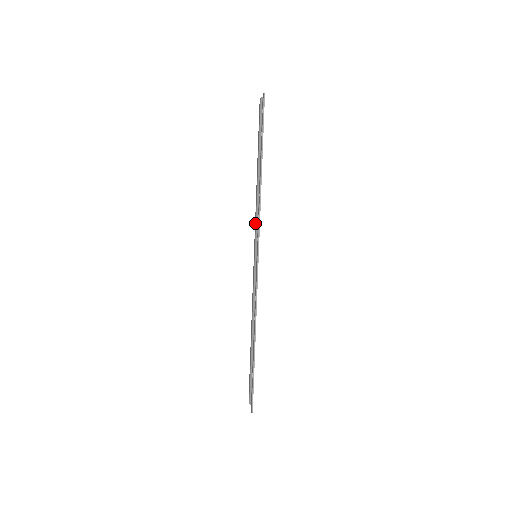
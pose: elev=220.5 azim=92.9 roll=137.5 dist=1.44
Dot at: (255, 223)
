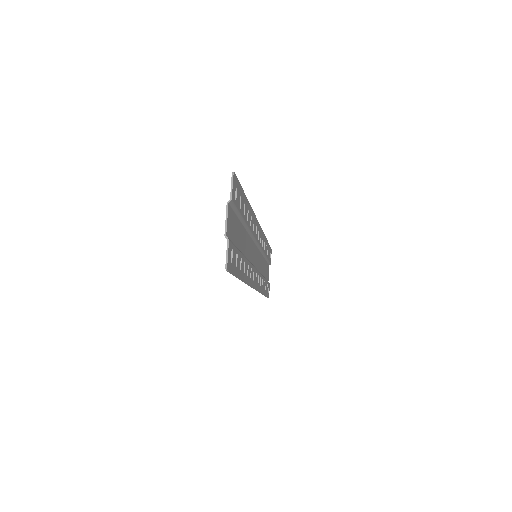
Dot at: occluded
